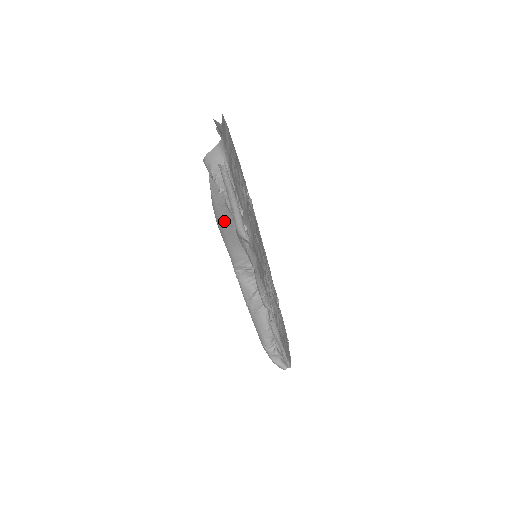
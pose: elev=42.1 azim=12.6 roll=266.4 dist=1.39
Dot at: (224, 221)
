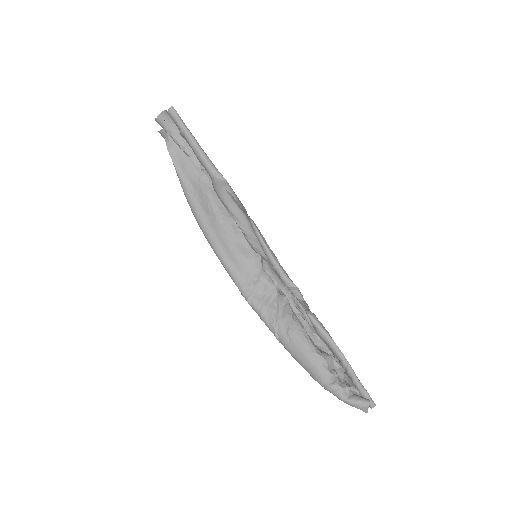
Dot at: (203, 212)
